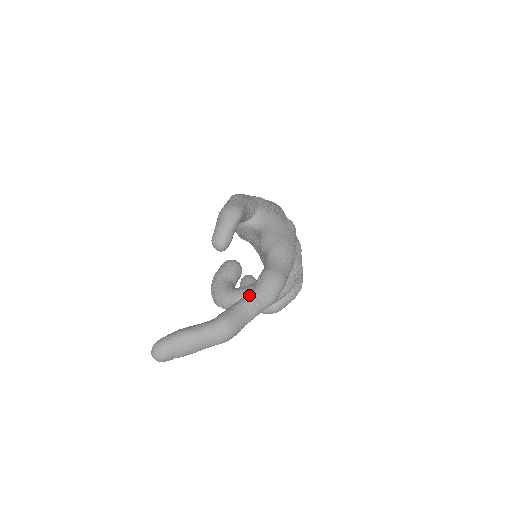
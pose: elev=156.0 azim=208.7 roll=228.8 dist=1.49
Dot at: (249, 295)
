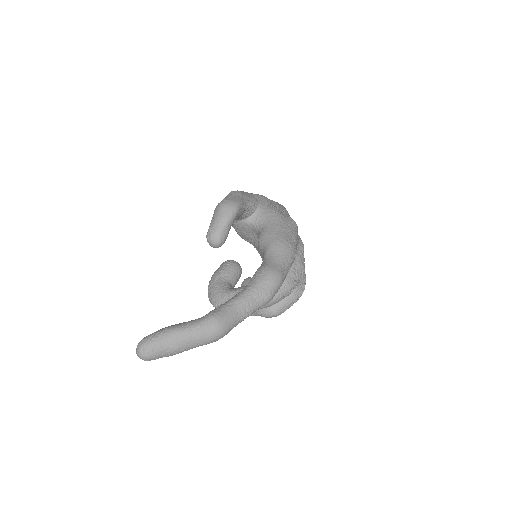
Dot at: (242, 292)
